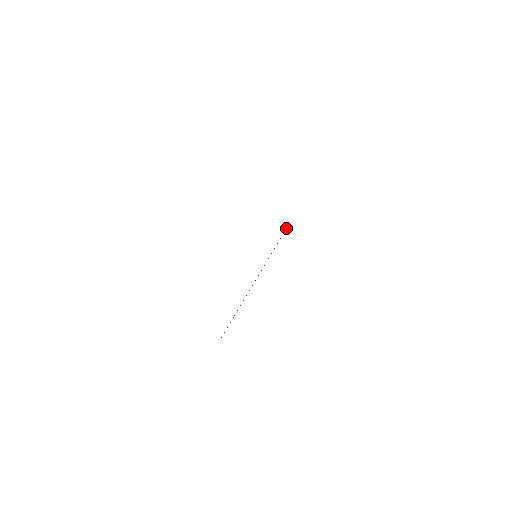
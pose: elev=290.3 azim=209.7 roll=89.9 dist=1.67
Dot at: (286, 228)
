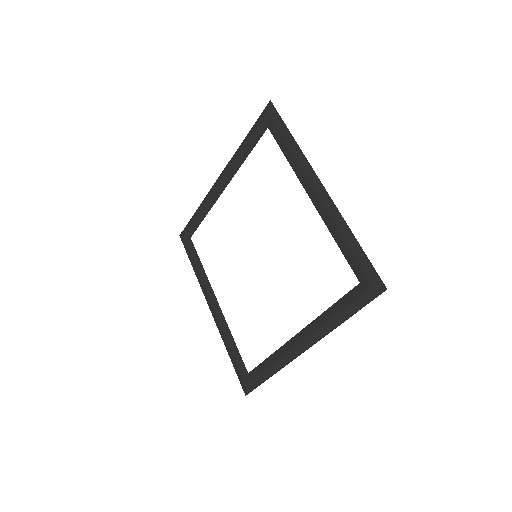
Dot at: (189, 241)
